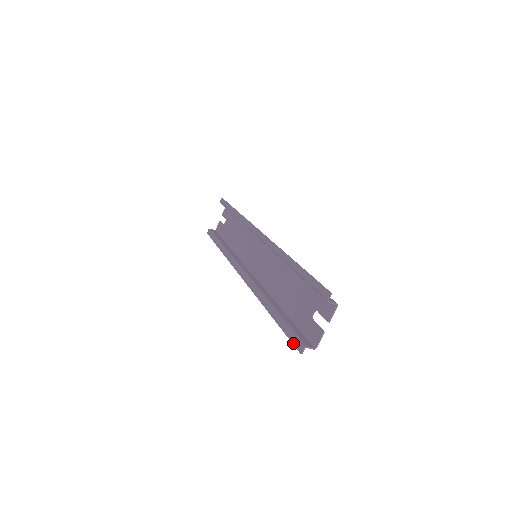
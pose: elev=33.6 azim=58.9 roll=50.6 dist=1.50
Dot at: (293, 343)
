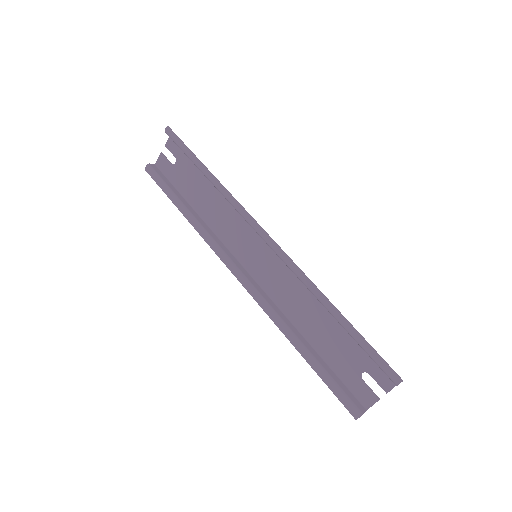
Dot at: (344, 405)
